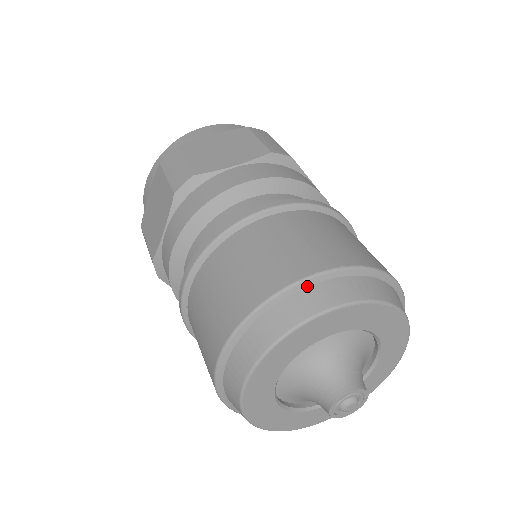
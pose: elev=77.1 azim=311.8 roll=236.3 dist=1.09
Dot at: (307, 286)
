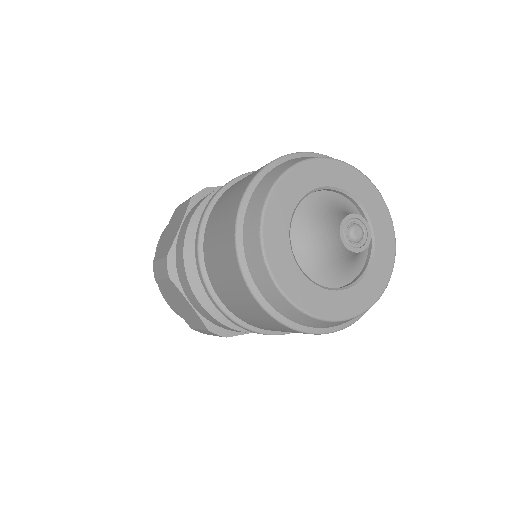
Dot at: (303, 157)
